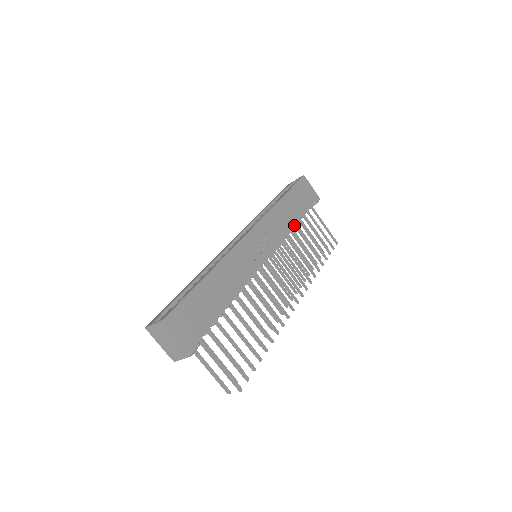
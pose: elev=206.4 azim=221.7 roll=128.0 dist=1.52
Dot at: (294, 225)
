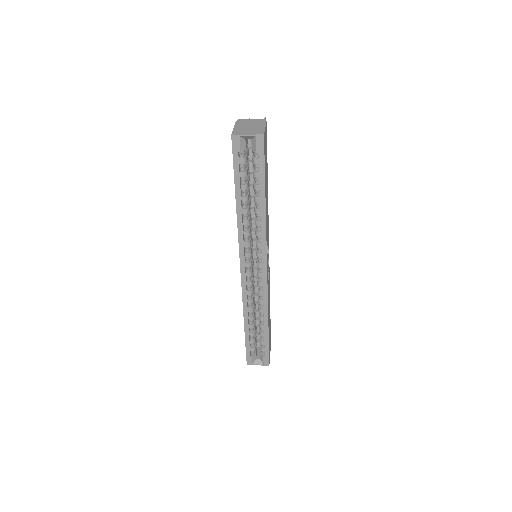
Dot at: occluded
